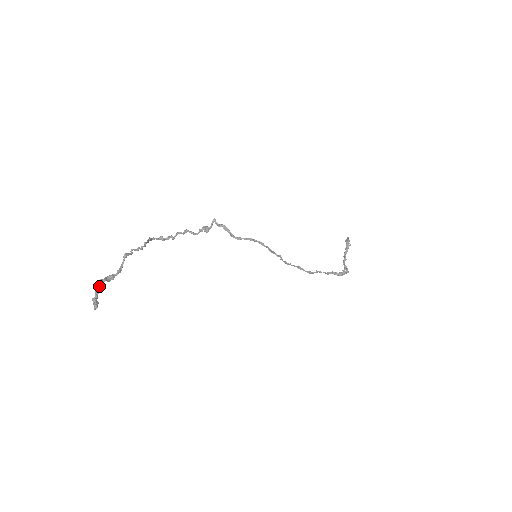
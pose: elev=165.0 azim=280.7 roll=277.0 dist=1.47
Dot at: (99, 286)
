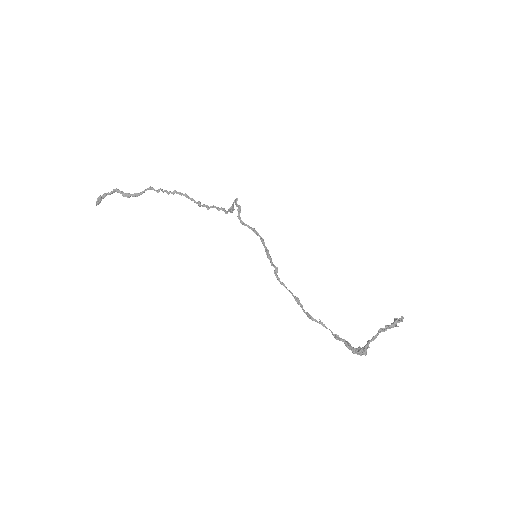
Dot at: (112, 192)
